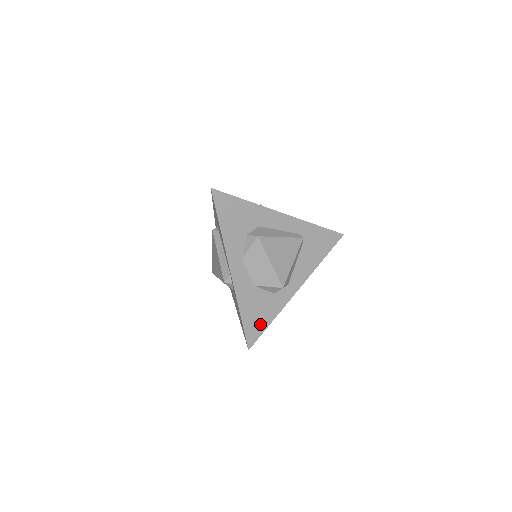
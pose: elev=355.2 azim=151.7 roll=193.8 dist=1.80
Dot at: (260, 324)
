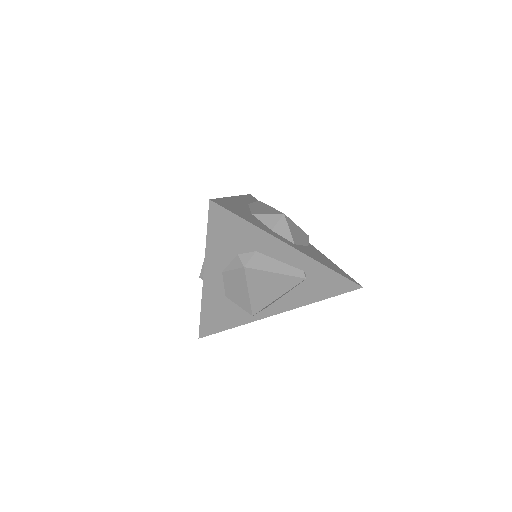
Dot at: (220, 325)
